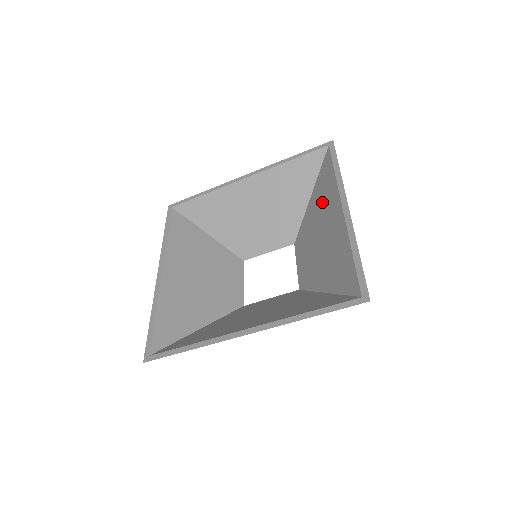
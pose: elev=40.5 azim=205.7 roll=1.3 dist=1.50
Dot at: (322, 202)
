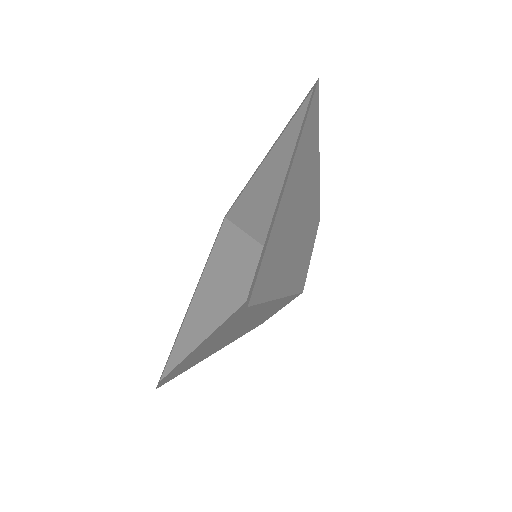
Dot at: (255, 209)
